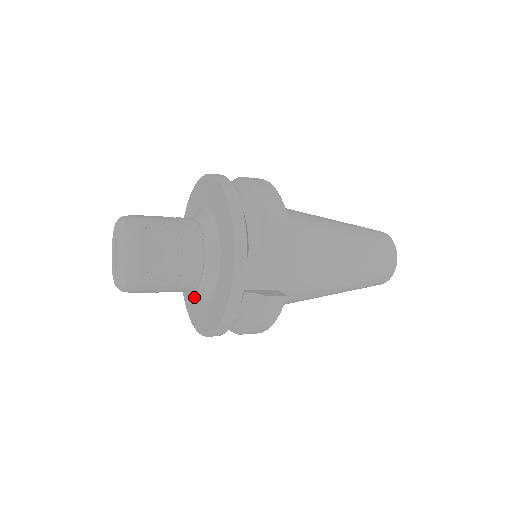
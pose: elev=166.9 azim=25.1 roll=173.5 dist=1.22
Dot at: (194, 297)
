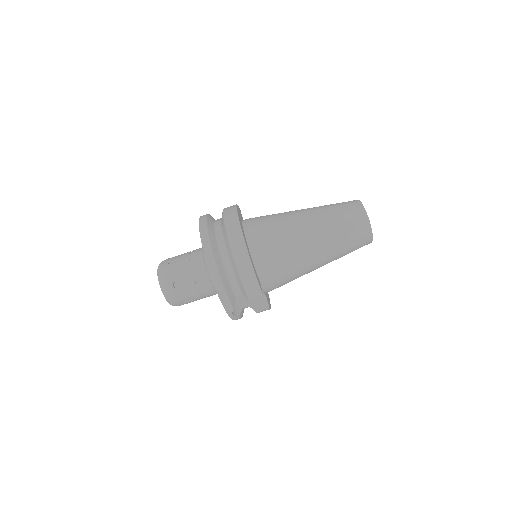
Dot at: occluded
